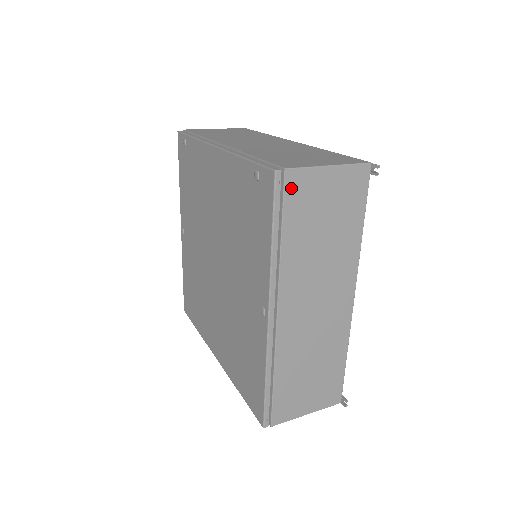
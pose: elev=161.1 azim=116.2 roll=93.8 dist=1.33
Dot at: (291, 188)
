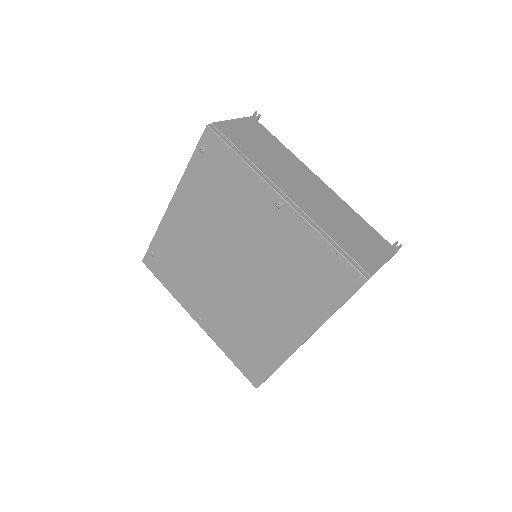
Dot at: (223, 131)
